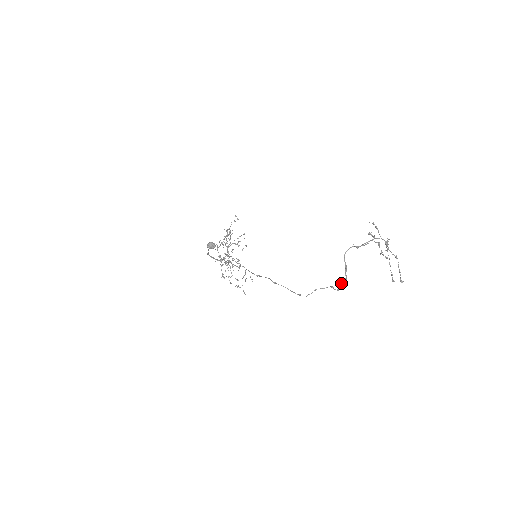
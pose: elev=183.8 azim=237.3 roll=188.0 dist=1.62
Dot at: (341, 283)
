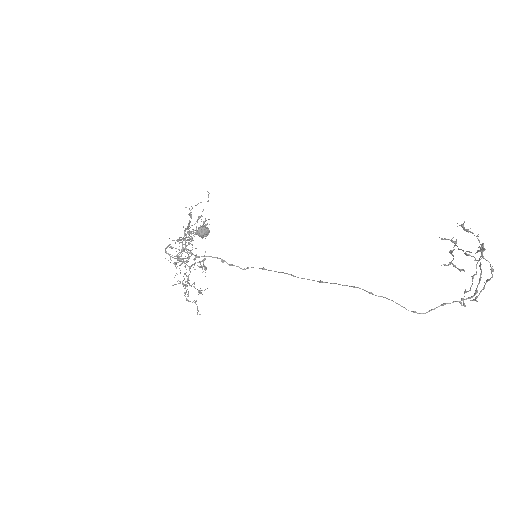
Dot at: (469, 297)
